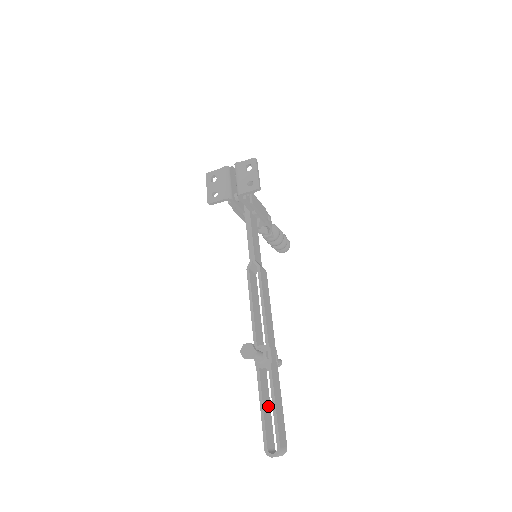
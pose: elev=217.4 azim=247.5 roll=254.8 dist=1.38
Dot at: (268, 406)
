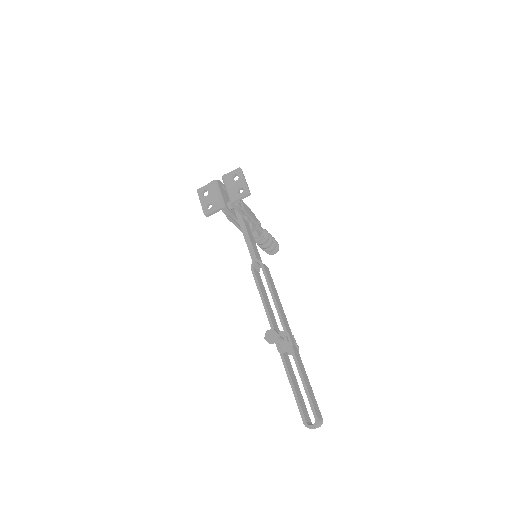
Dot at: (297, 386)
